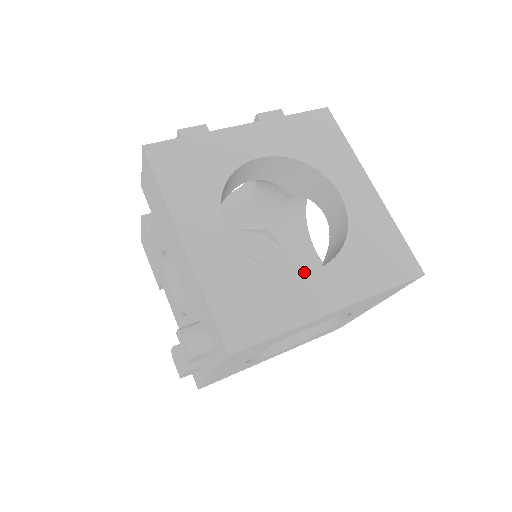
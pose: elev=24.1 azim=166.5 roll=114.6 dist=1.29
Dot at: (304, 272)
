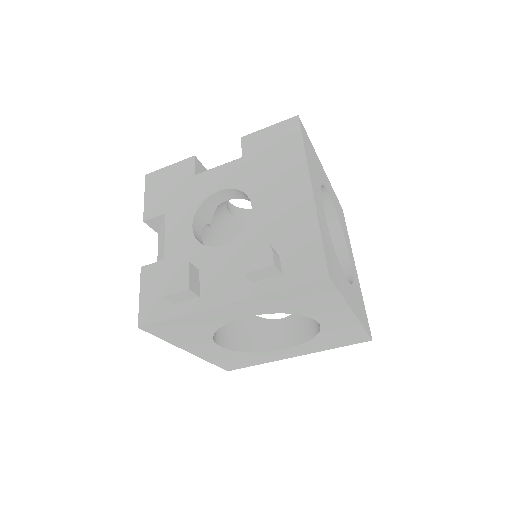
Dot at: occluded
